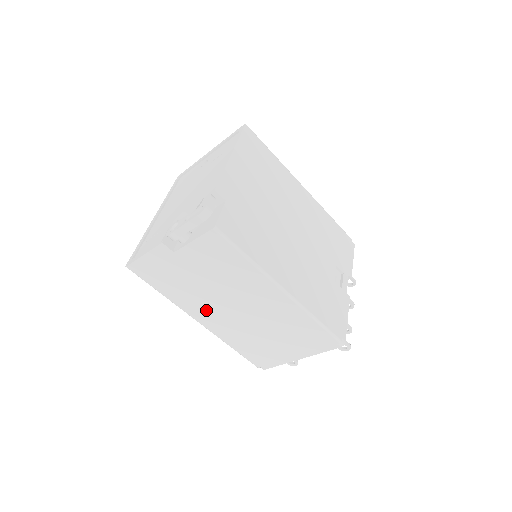
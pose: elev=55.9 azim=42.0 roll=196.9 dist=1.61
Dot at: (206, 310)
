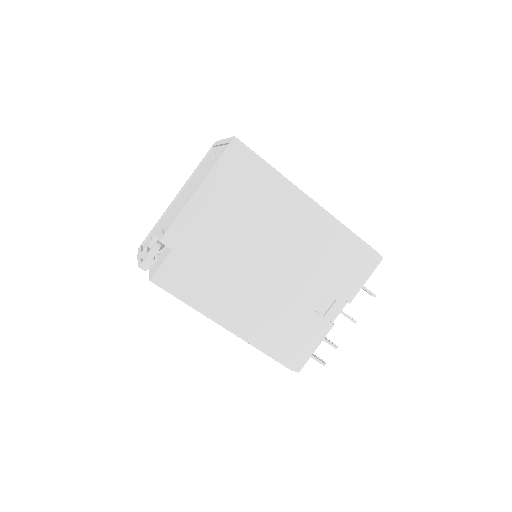
Dot at: occluded
